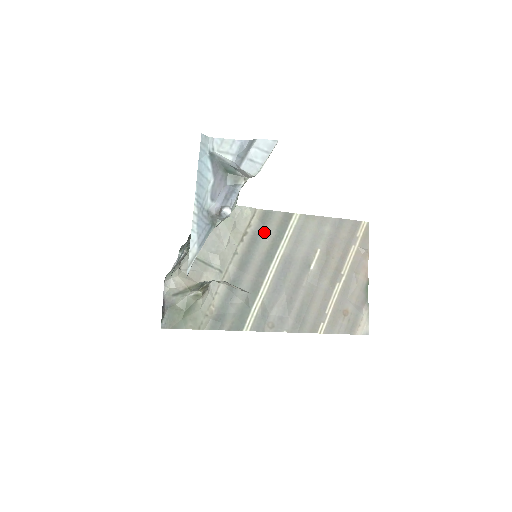
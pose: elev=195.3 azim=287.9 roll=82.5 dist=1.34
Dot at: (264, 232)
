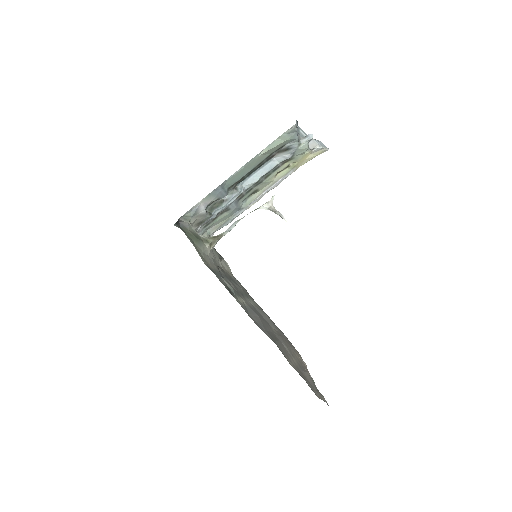
Dot at: (239, 284)
